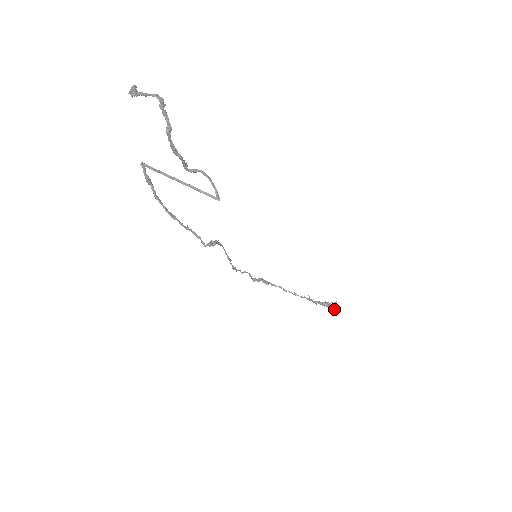
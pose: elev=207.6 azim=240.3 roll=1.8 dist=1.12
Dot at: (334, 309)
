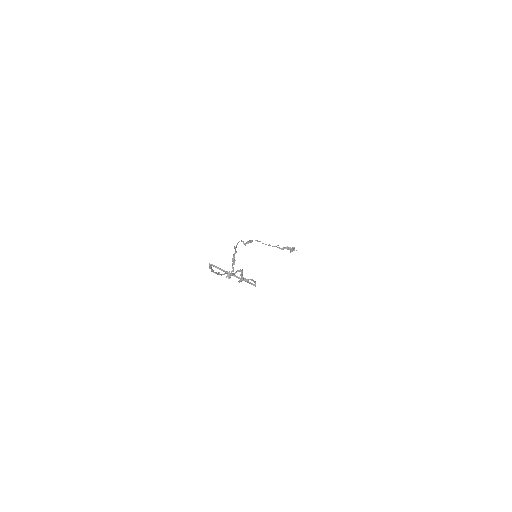
Dot at: (292, 251)
